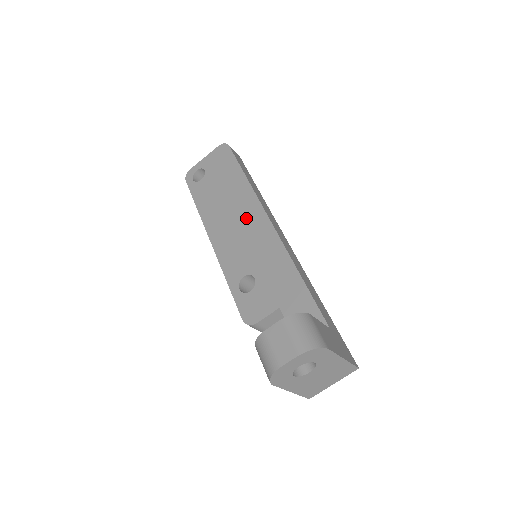
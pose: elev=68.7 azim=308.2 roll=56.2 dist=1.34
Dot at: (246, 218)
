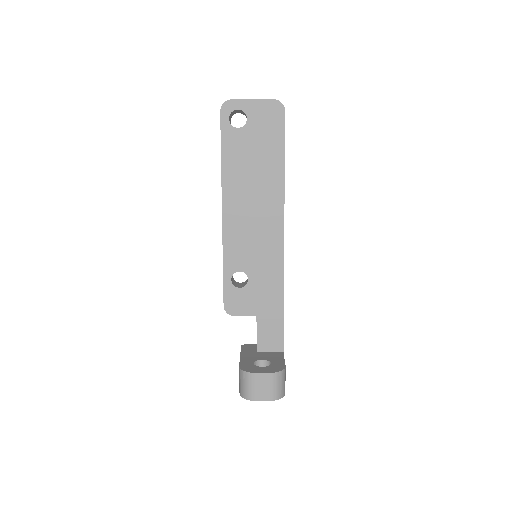
Dot at: (265, 218)
